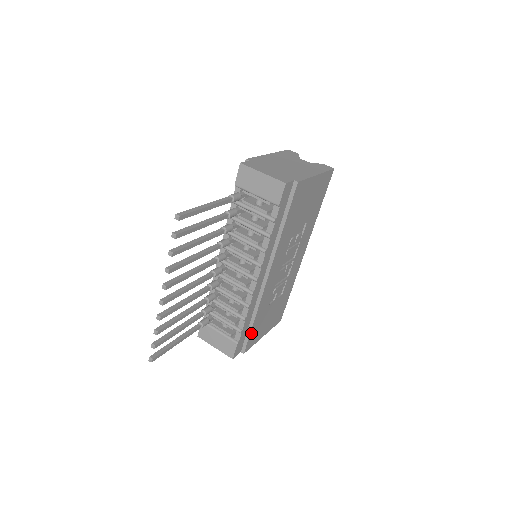
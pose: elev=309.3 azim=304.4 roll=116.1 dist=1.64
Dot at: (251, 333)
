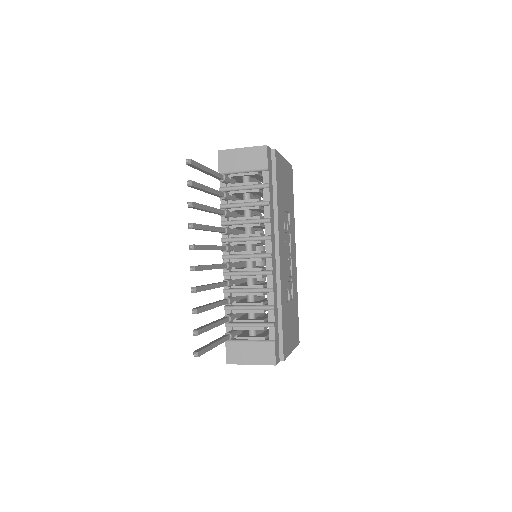
Dot at: (283, 332)
